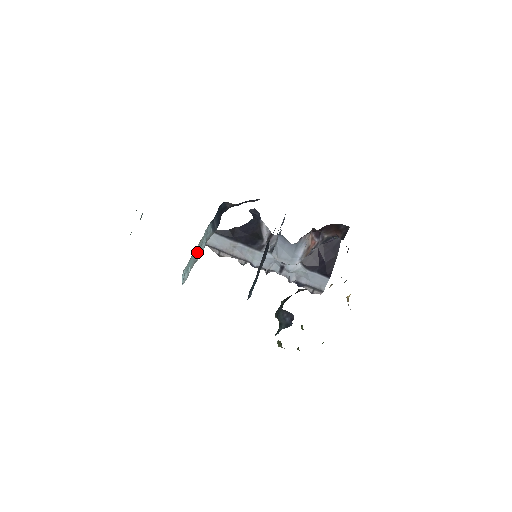
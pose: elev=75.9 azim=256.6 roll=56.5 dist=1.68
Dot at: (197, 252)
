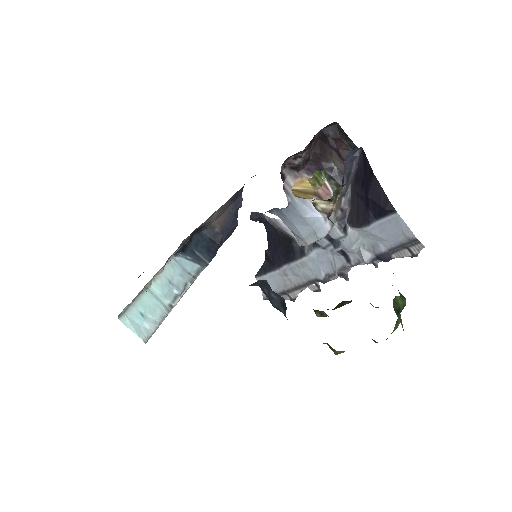
Dot at: (163, 294)
